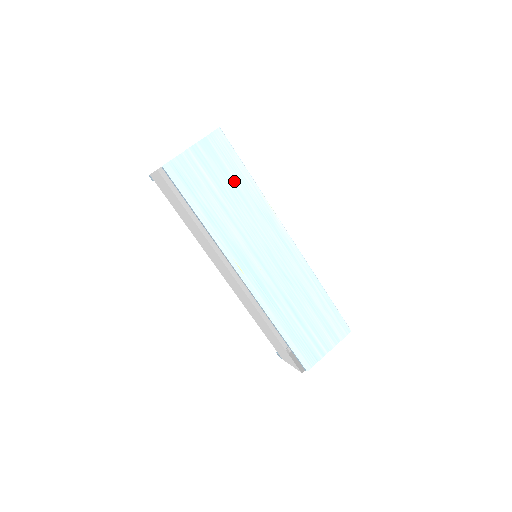
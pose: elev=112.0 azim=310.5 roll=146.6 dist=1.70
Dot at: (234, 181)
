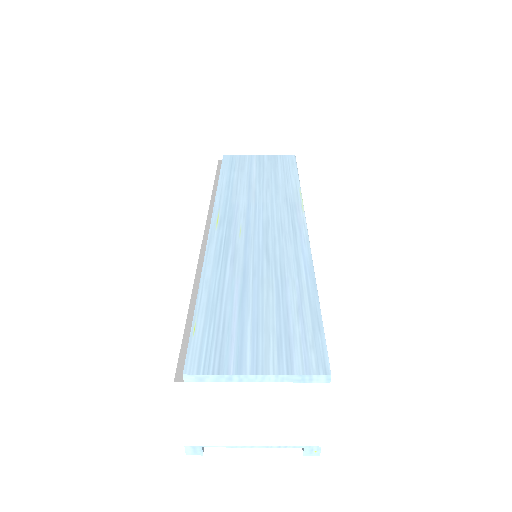
Dot at: (278, 178)
